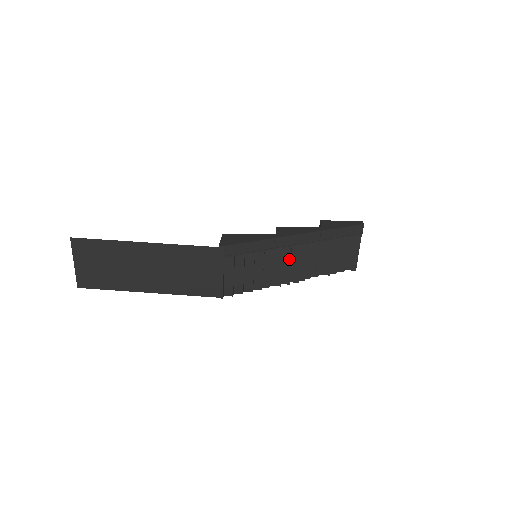
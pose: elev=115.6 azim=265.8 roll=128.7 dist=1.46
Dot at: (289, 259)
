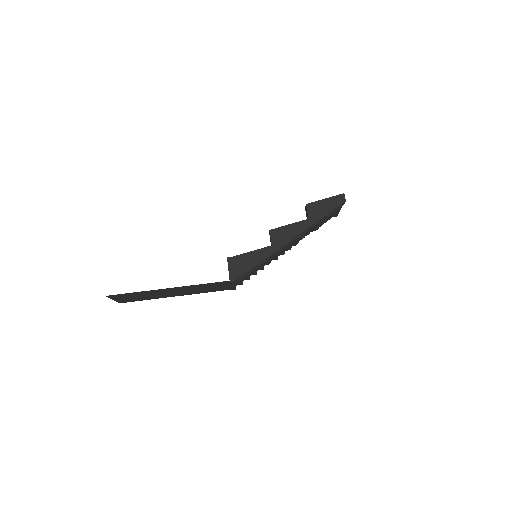
Dot at: (283, 249)
